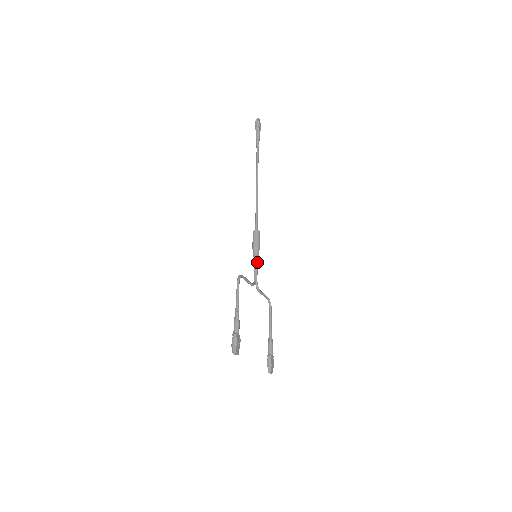
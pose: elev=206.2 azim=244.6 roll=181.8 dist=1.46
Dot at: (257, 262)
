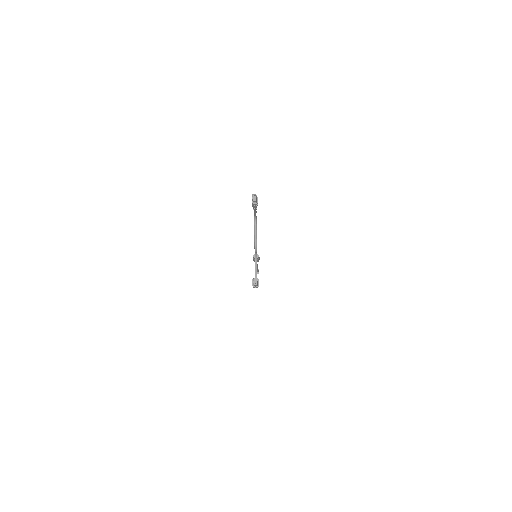
Dot at: occluded
